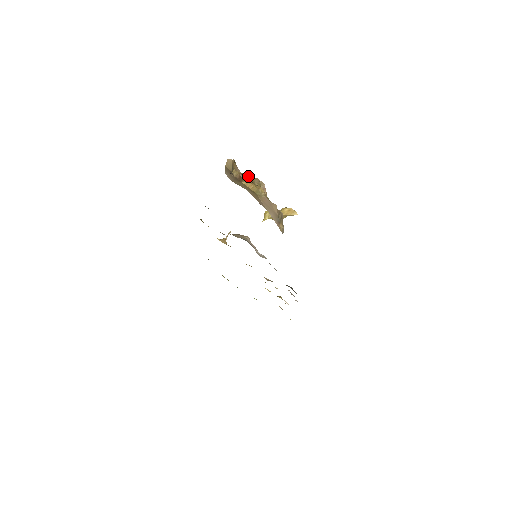
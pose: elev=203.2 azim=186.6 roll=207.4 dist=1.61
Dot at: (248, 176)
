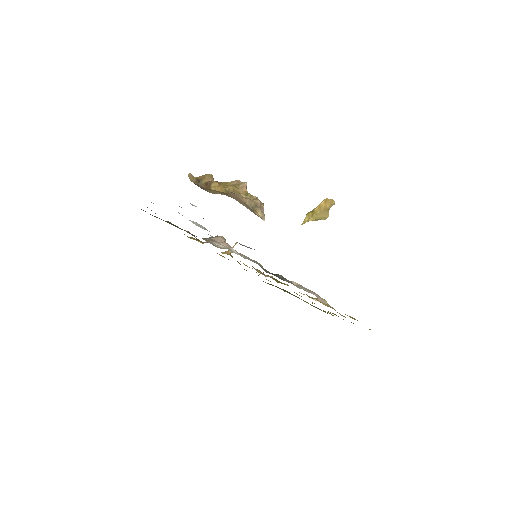
Dot at: (214, 181)
